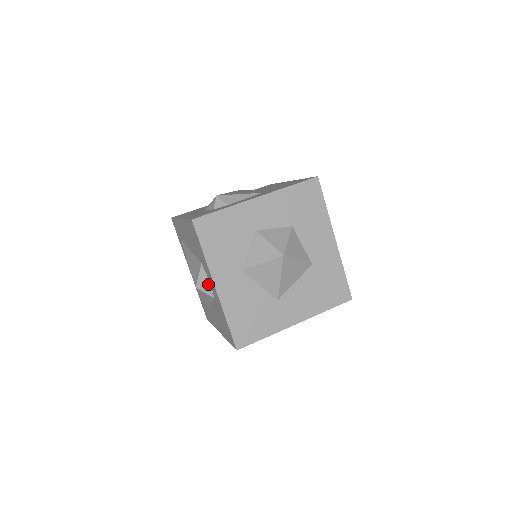
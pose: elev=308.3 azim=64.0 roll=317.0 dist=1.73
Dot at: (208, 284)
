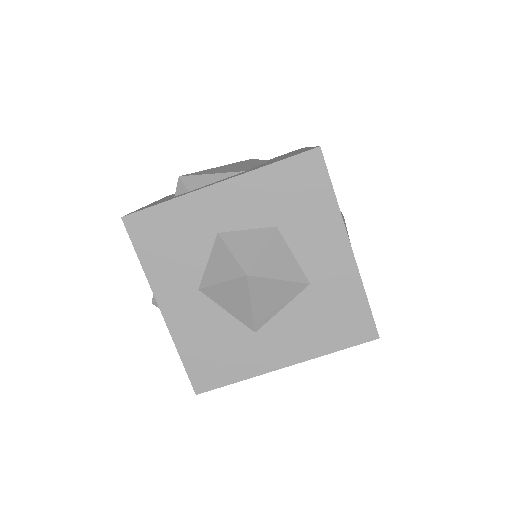
Dot at: occluded
